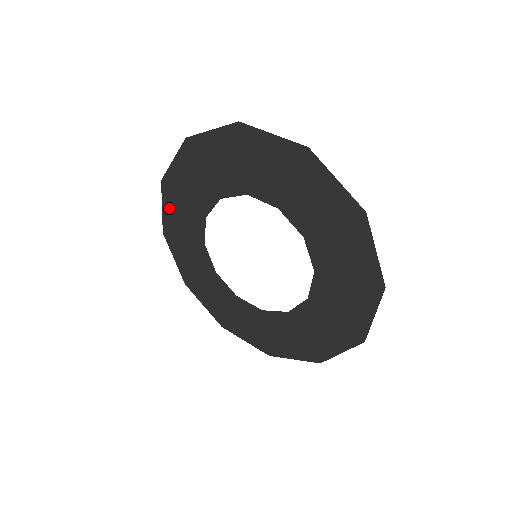
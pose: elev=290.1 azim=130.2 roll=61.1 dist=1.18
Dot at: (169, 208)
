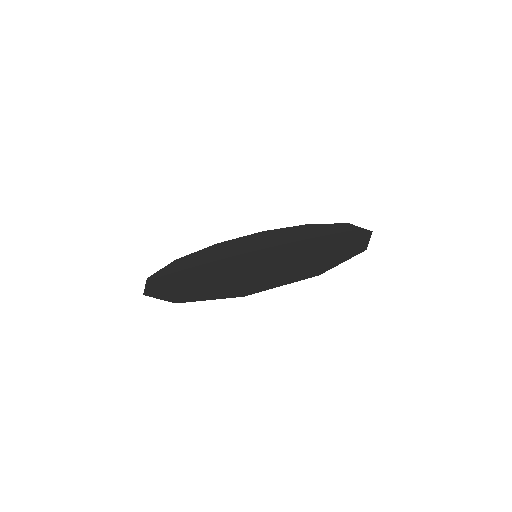
Dot at: (168, 269)
